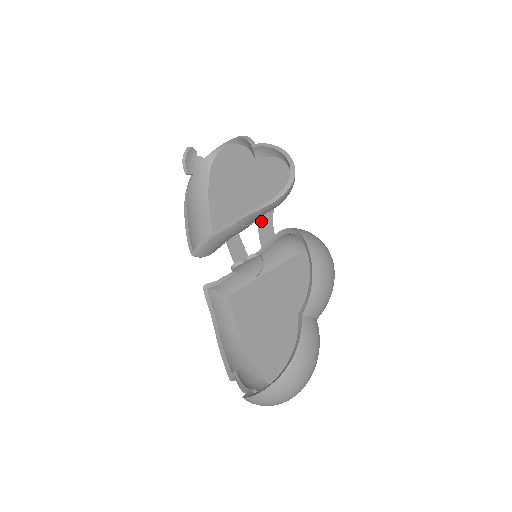
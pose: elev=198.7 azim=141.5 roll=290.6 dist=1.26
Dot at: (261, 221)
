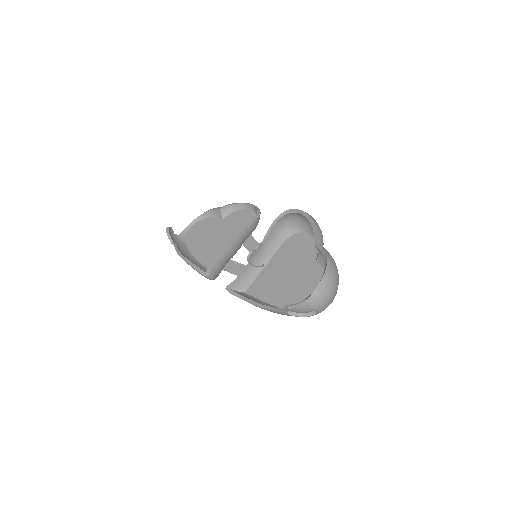
Dot at: (246, 244)
